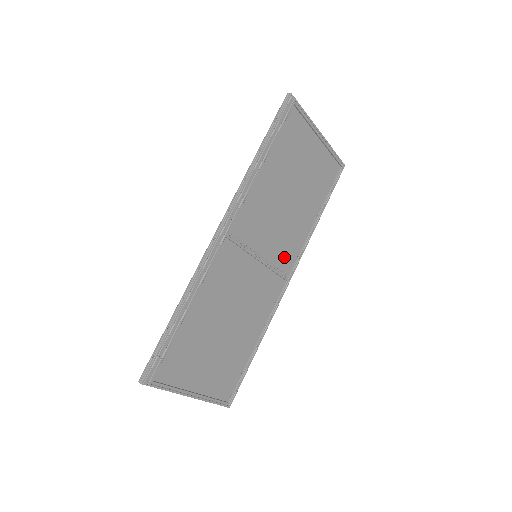
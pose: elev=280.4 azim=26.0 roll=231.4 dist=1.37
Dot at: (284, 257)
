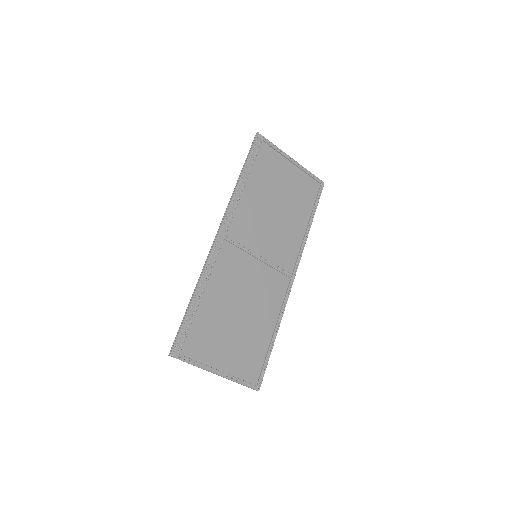
Dot at: (284, 258)
